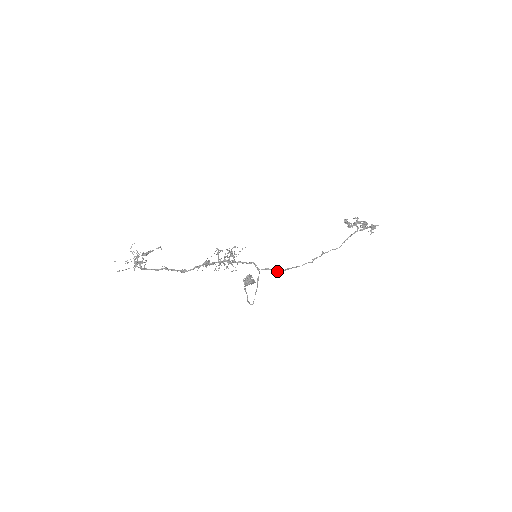
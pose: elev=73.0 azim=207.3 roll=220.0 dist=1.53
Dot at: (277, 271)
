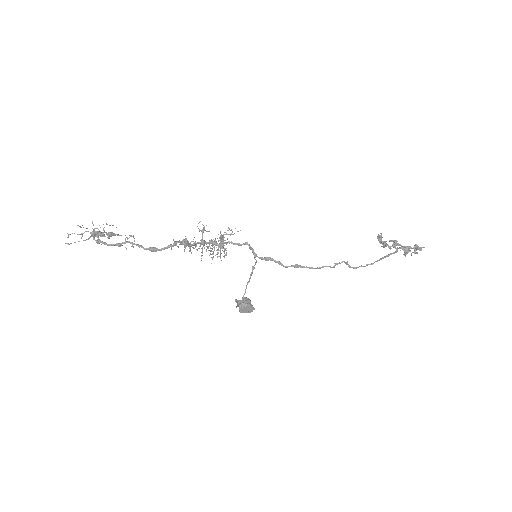
Dot at: (282, 265)
